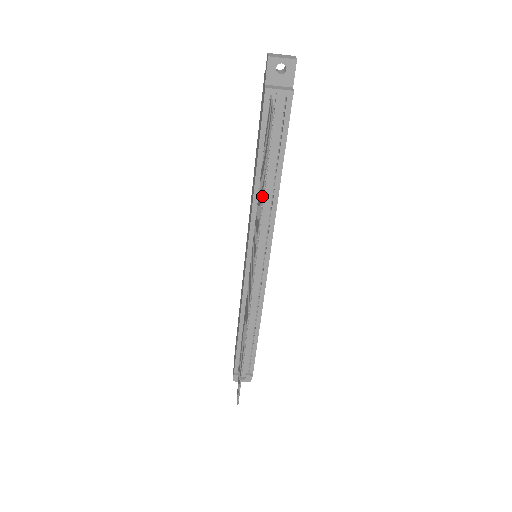
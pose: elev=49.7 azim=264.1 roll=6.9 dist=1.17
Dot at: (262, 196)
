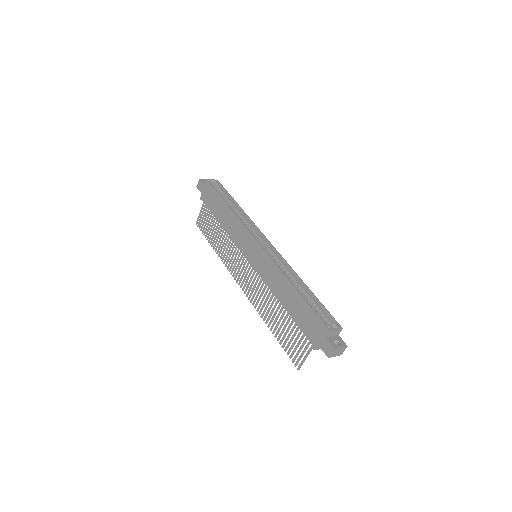
Dot at: occluded
